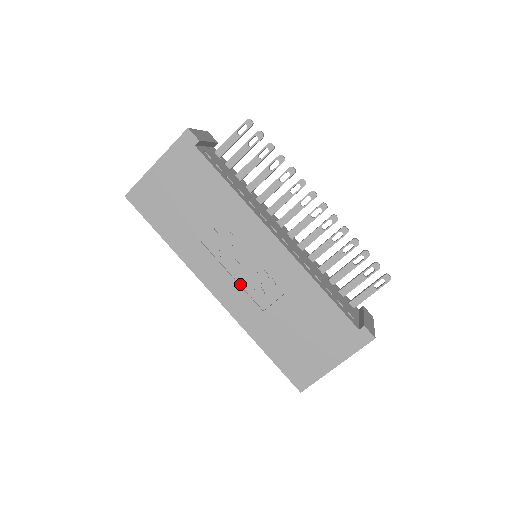
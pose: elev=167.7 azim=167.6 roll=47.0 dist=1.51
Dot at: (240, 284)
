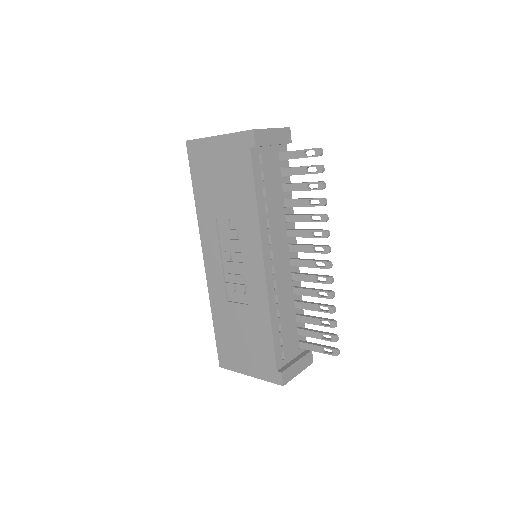
Dot at: (224, 270)
